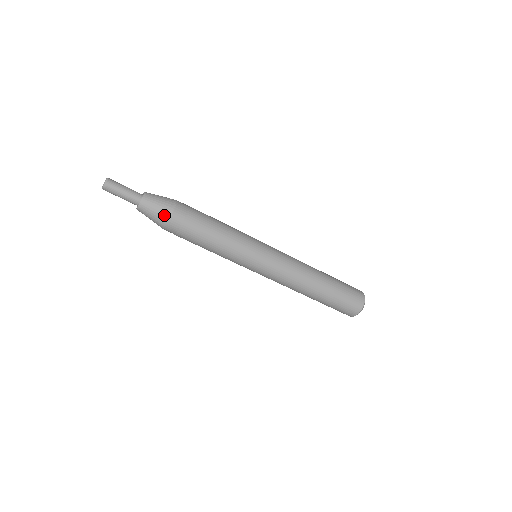
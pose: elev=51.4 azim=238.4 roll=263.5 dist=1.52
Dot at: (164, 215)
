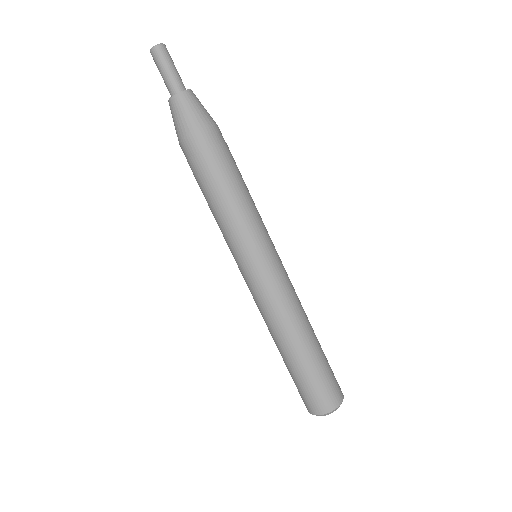
Dot at: (190, 126)
